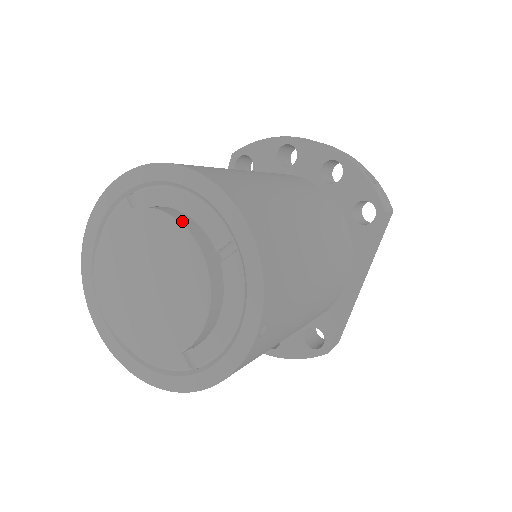
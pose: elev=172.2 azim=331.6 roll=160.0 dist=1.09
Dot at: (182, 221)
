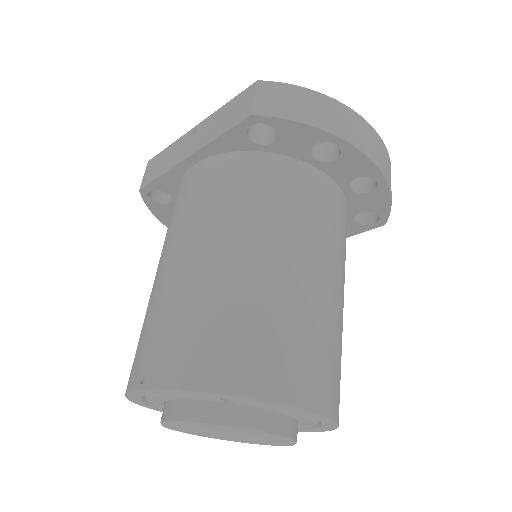
Dot at: (289, 435)
